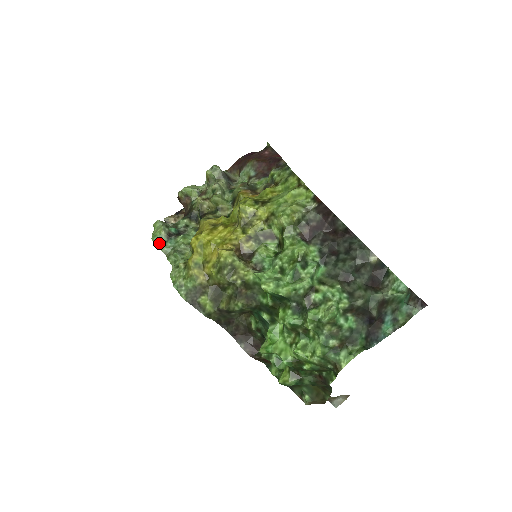
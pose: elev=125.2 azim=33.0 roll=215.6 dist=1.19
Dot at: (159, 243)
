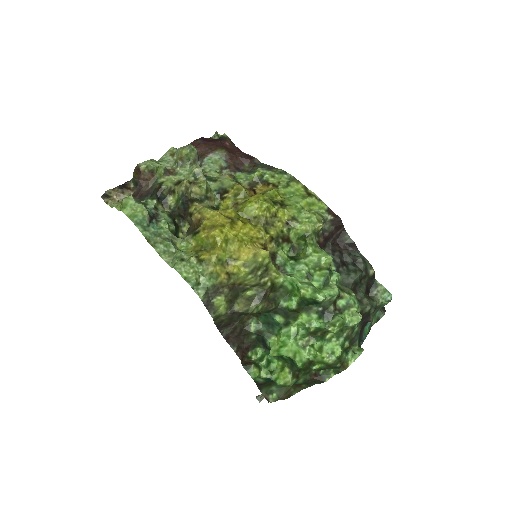
Dot at: (141, 226)
